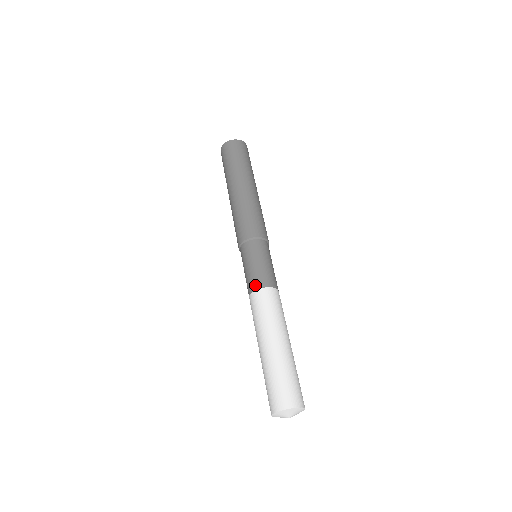
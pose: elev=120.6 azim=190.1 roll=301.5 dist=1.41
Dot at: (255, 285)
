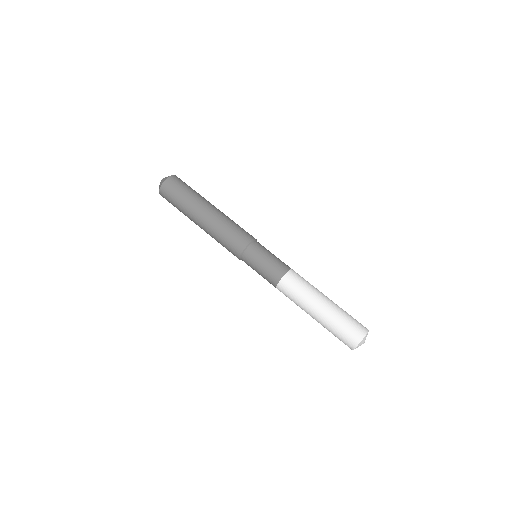
Dot at: (274, 281)
